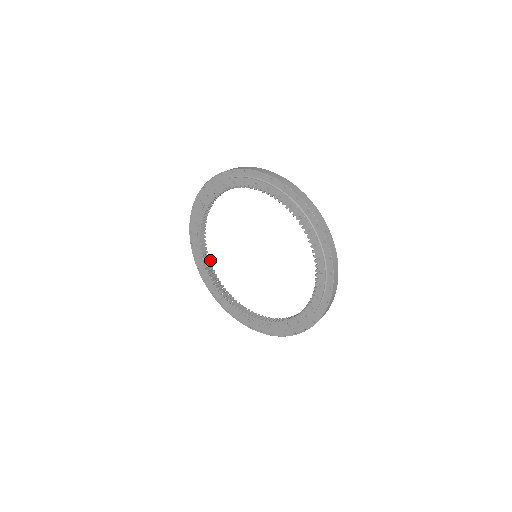
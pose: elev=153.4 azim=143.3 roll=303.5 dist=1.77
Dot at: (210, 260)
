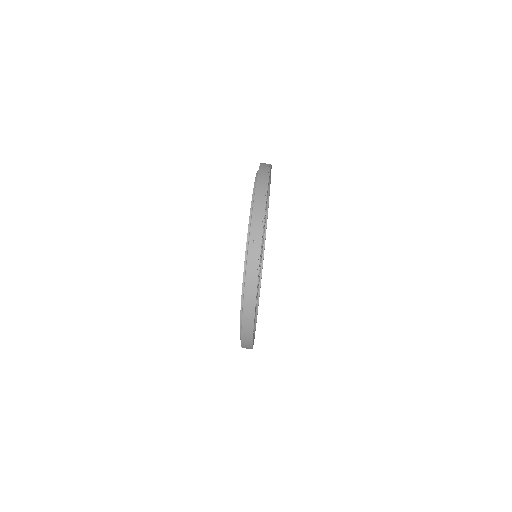
Dot at: (261, 253)
